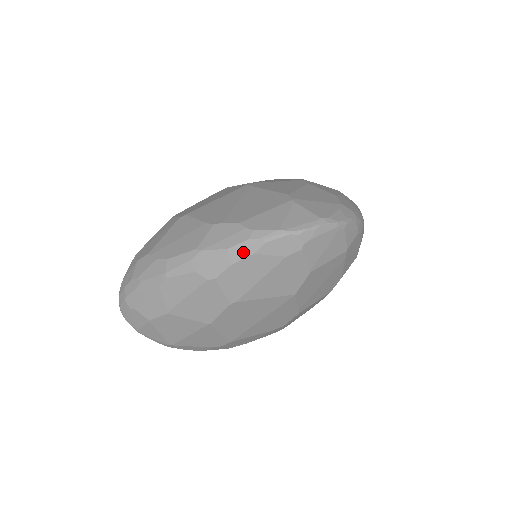
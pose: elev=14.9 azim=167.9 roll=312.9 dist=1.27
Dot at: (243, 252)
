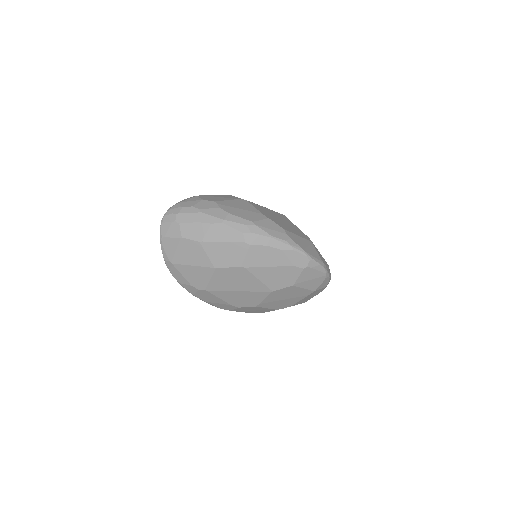
Dot at: (278, 244)
